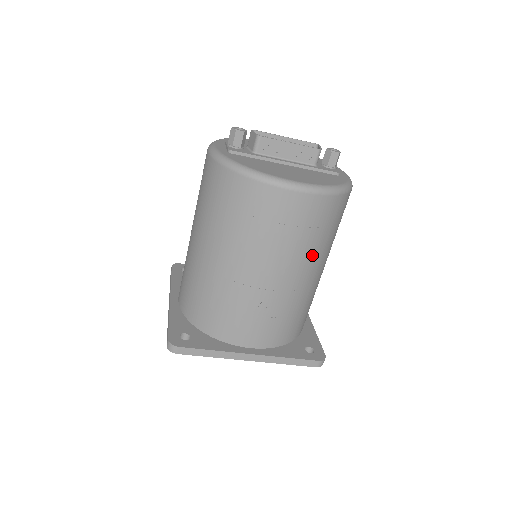
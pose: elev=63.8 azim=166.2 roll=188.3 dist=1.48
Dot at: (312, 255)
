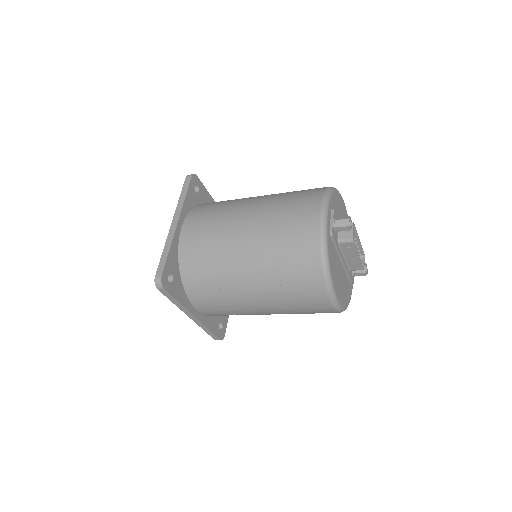
Dot at: occluded
